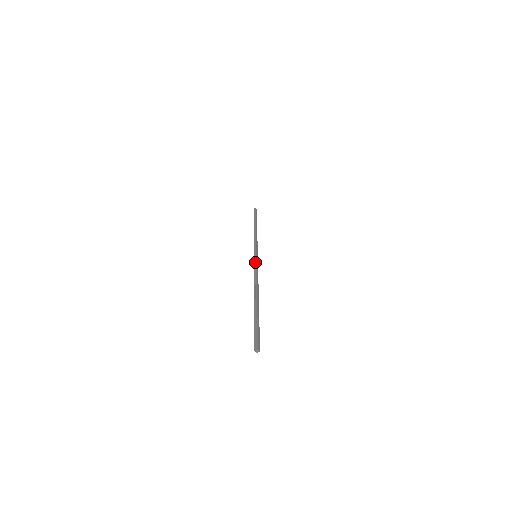
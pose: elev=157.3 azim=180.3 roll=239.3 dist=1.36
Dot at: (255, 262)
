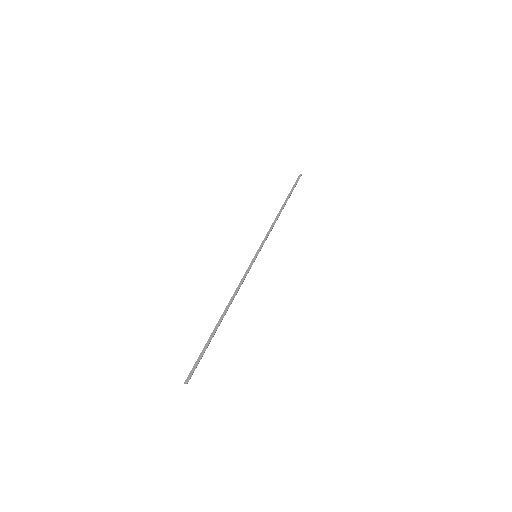
Dot at: (249, 266)
